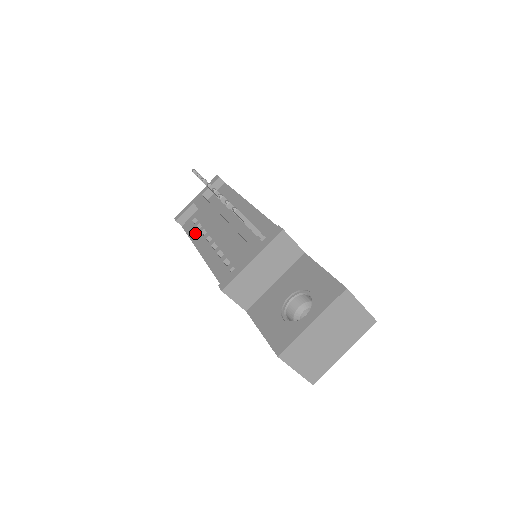
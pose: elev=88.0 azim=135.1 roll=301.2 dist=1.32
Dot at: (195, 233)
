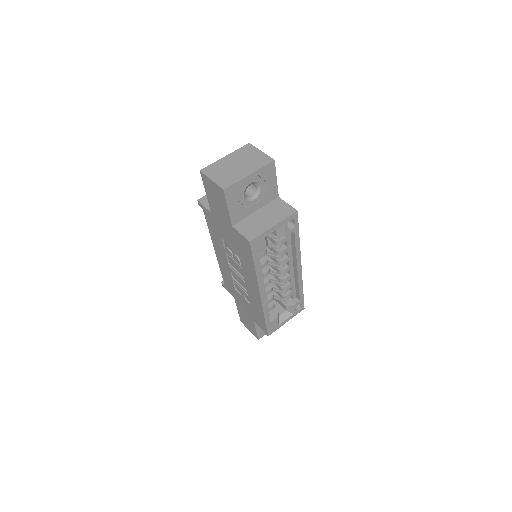
Dot at: occluded
